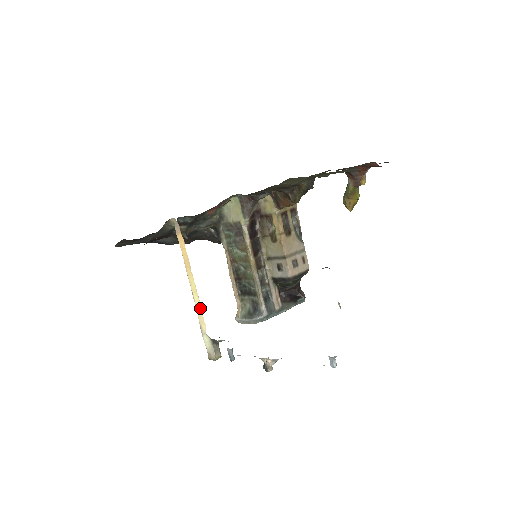
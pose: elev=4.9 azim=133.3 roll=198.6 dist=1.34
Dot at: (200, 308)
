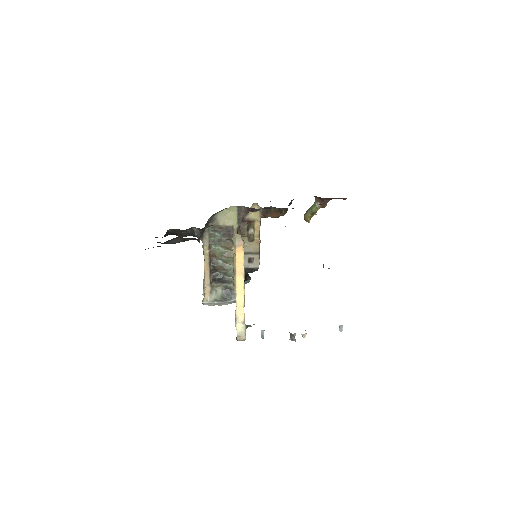
Dot at: (243, 303)
